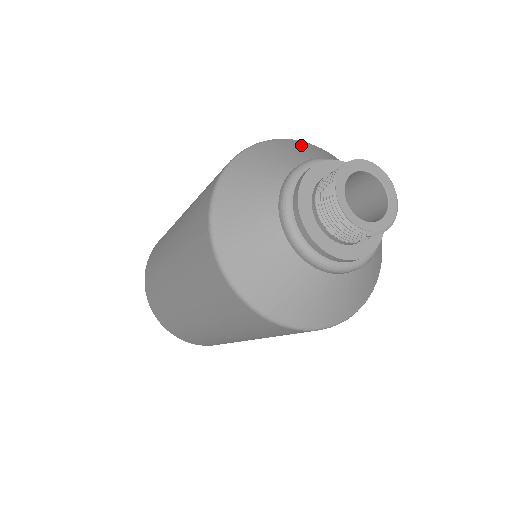
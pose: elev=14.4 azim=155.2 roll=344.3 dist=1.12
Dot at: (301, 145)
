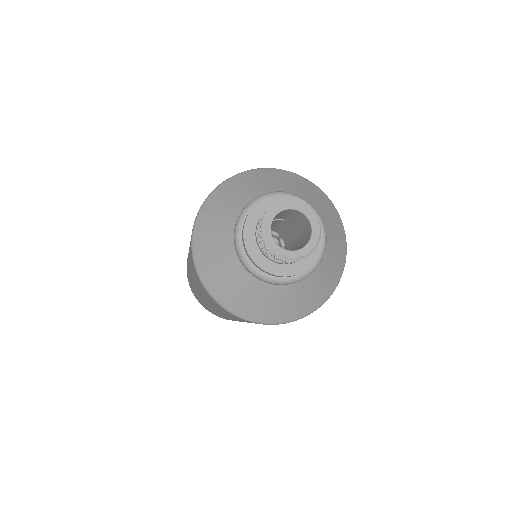
Dot at: (230, 188)
